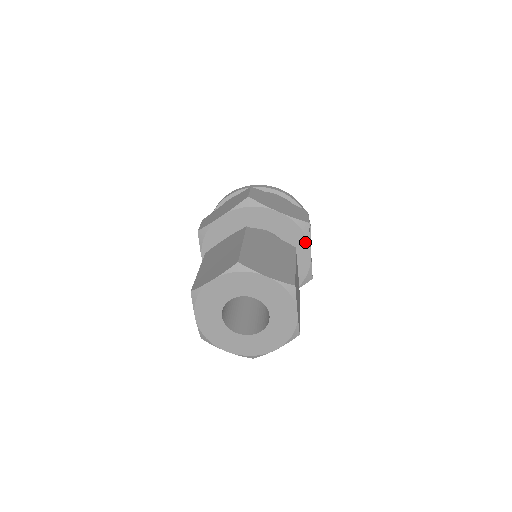
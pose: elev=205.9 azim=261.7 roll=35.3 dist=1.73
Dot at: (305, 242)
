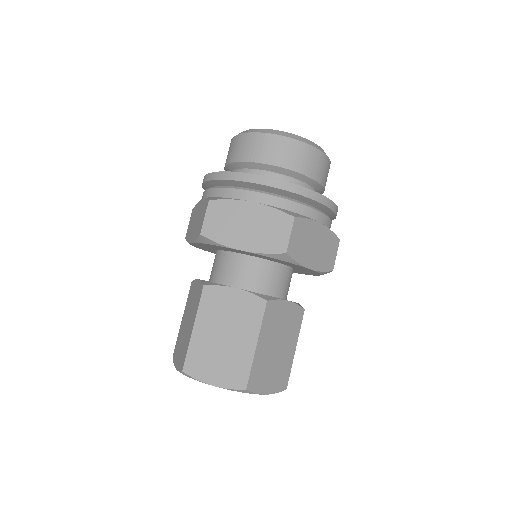
Dot at: (294, 264)
